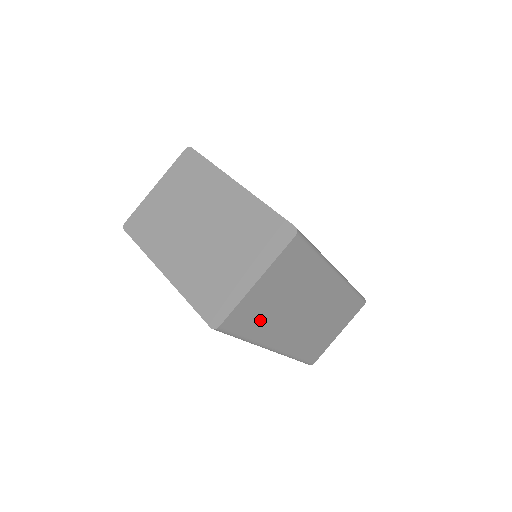
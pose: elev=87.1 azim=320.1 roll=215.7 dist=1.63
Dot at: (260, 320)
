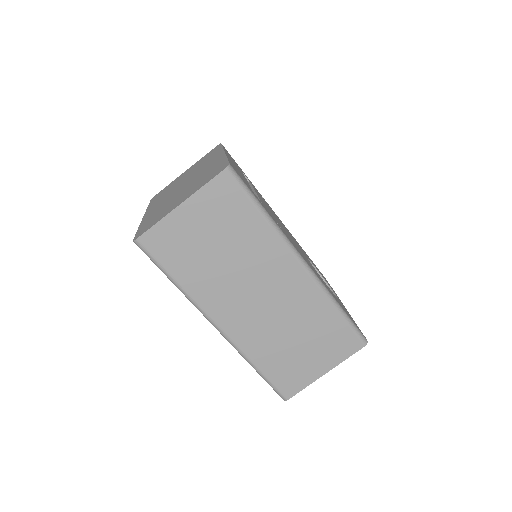
Dot at: (190, 263)
